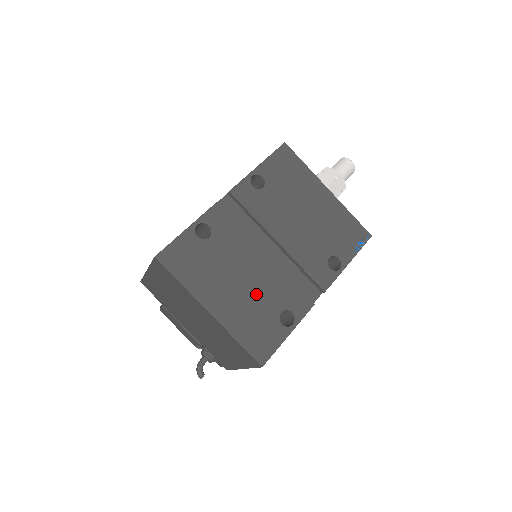
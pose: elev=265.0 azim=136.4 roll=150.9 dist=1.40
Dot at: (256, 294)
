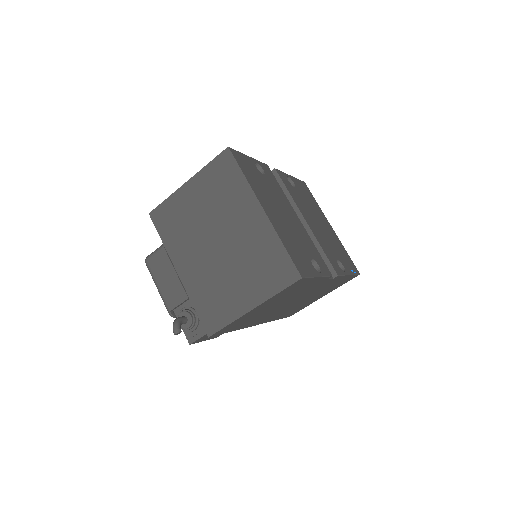
Dot at: (294, 232)
